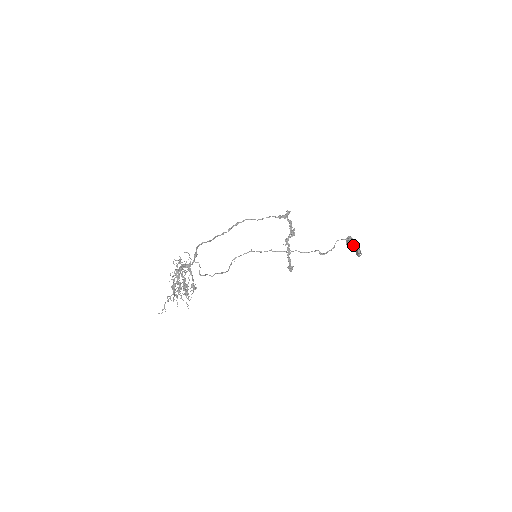
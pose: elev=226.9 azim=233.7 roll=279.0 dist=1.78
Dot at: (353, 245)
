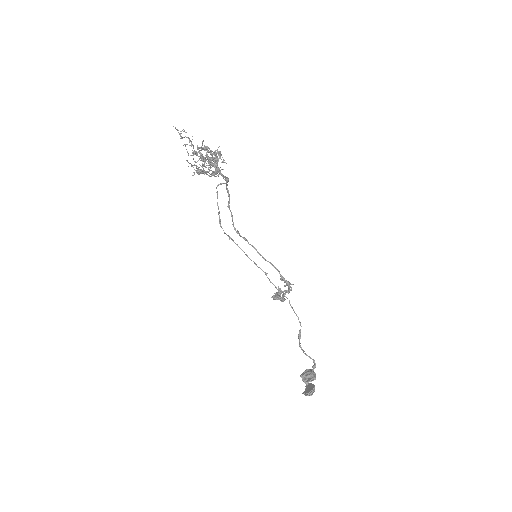
Dot at: (312, 378)
